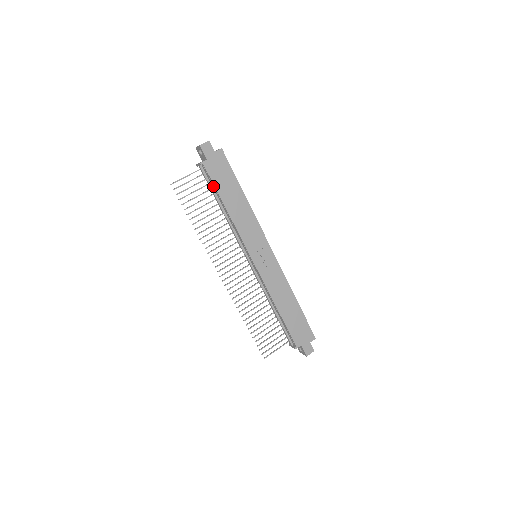
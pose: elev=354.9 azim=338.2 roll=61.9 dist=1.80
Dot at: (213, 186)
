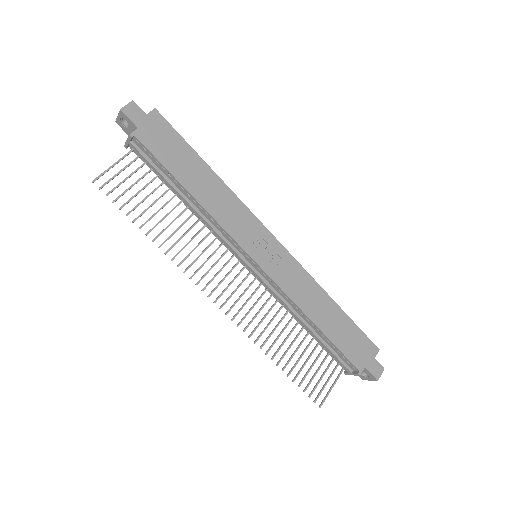
Dot at: (160, 166)
